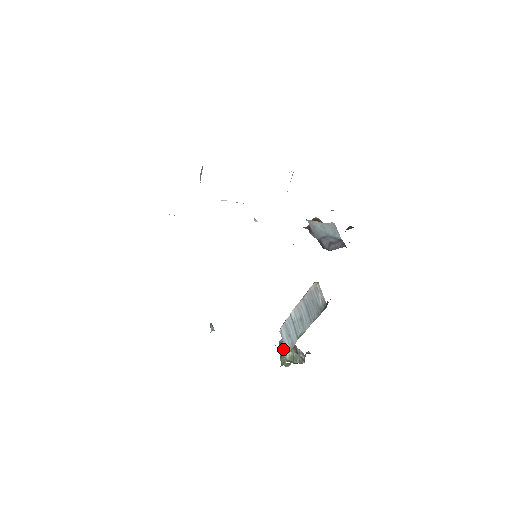
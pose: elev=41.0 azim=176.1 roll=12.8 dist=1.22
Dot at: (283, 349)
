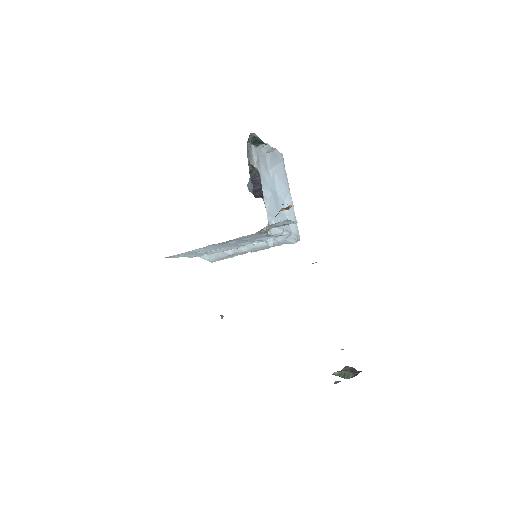
Dot at: occluded
